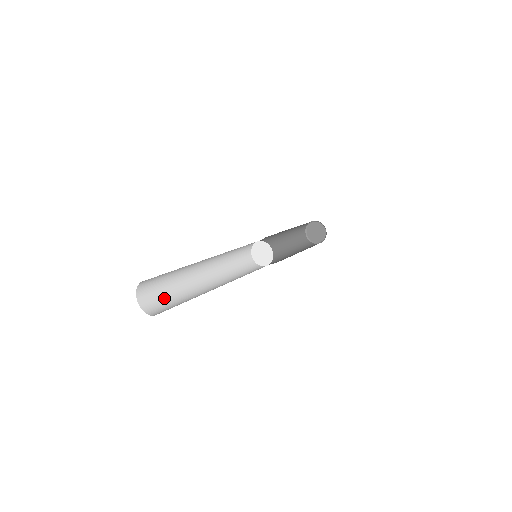
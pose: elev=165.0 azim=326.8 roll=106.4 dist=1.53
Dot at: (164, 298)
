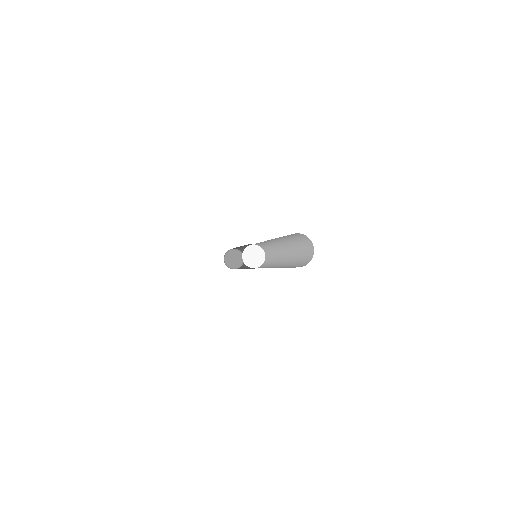
Dot at: occluded
